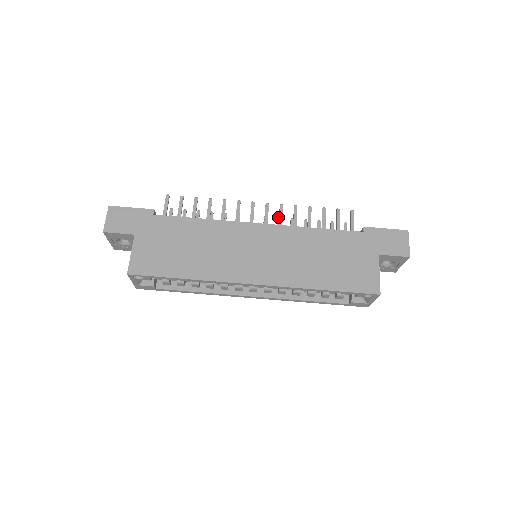
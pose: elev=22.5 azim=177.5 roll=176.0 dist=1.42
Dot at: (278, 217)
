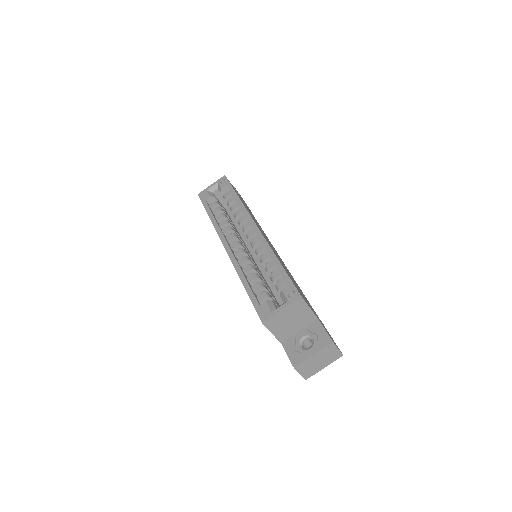
Dot at: occluded
